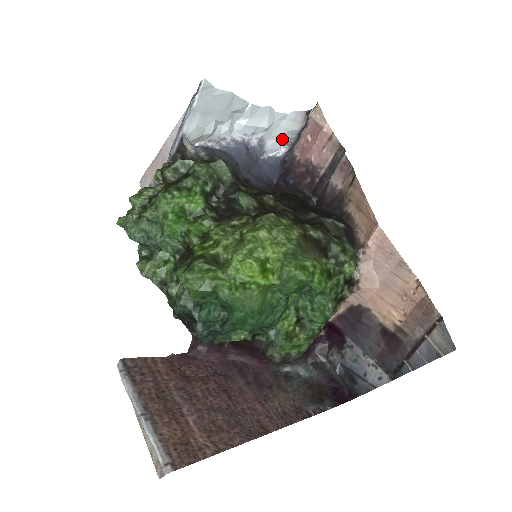
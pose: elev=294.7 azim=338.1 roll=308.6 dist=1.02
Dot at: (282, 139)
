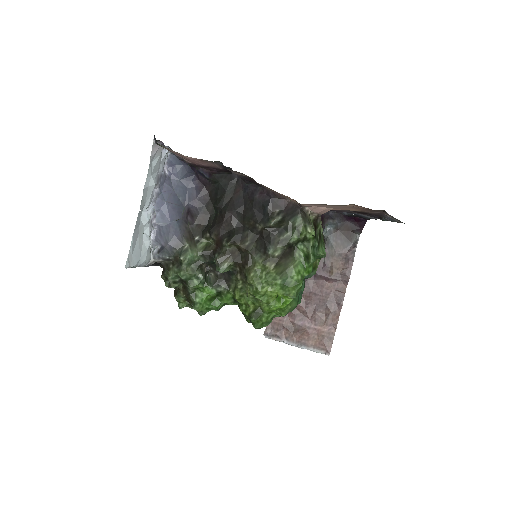
Dot at: (161, 155)
